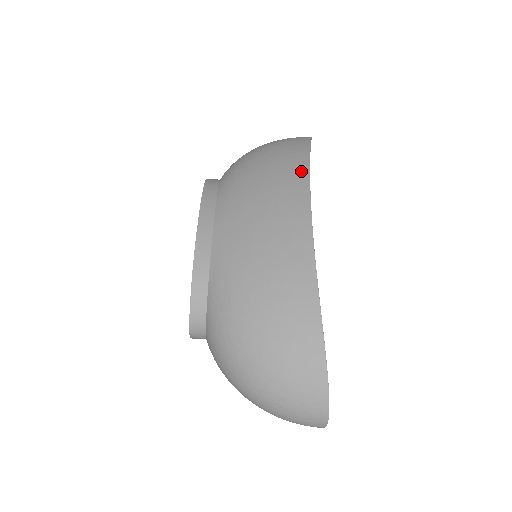
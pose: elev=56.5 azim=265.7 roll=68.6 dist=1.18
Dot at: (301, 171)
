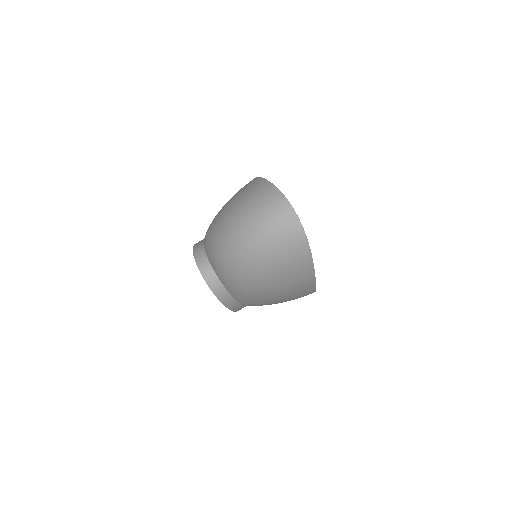
Dot at: occluded
